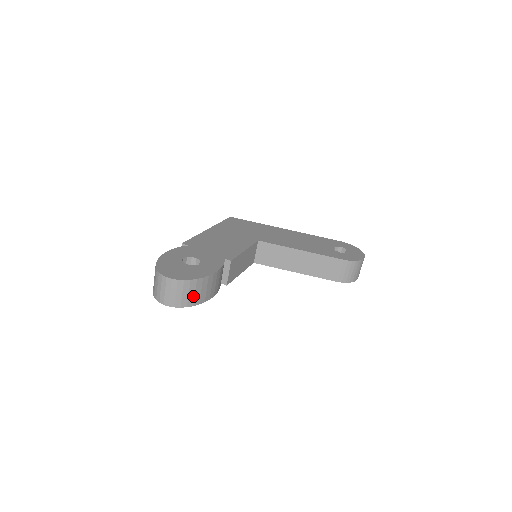
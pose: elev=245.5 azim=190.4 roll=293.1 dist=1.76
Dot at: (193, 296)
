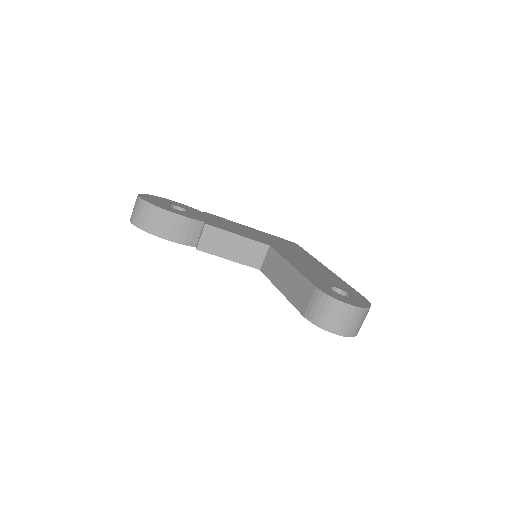
Dot at: (145, 220)
